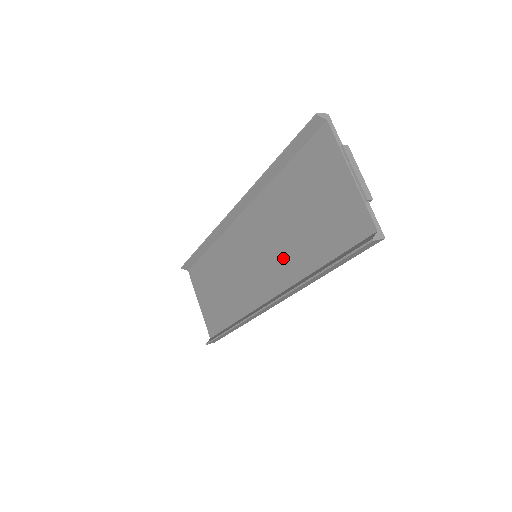
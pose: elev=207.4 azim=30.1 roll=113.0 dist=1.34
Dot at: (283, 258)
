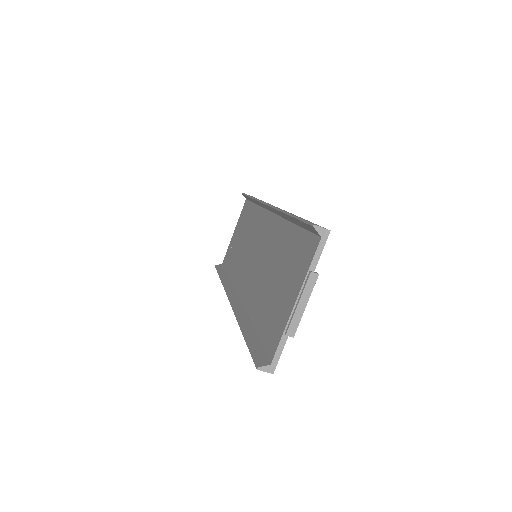
Dot at: (255, 285)
